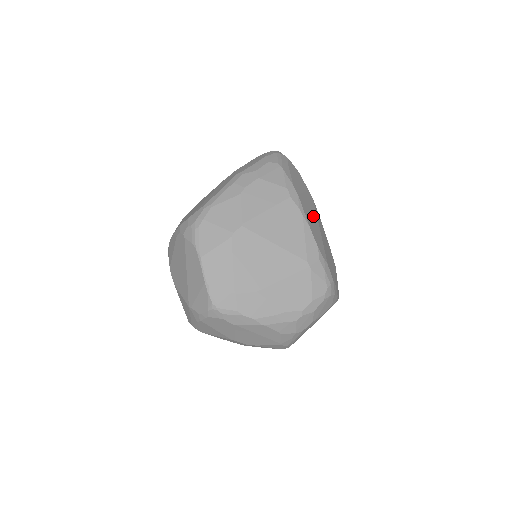
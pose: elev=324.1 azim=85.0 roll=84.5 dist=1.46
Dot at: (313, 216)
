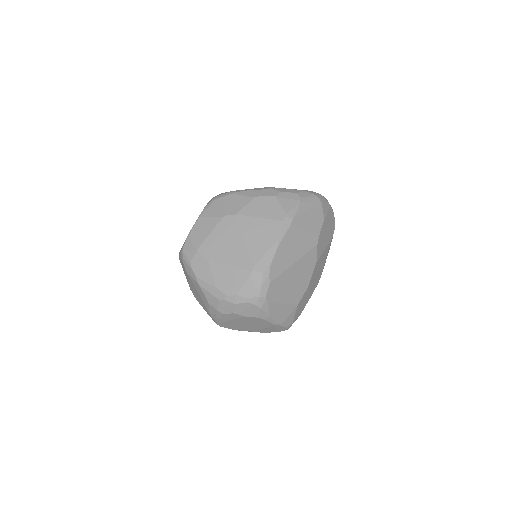
Dot at: (297, 250)
